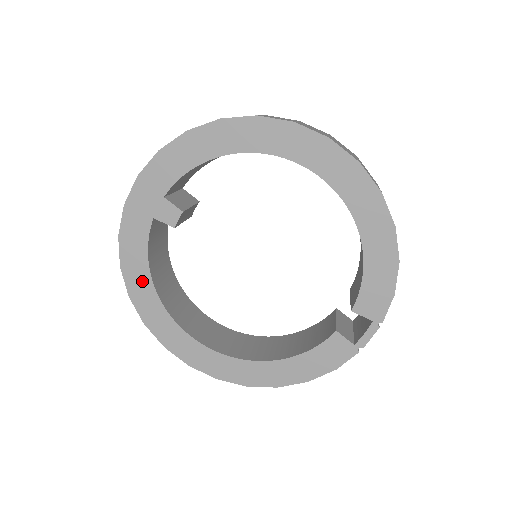
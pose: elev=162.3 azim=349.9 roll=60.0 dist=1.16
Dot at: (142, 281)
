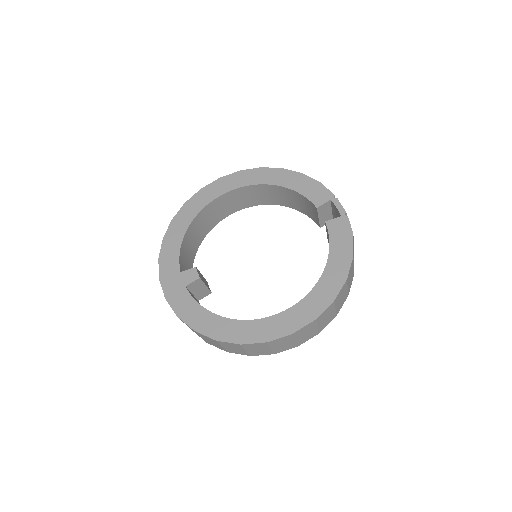
Dot at: (213, 322)
